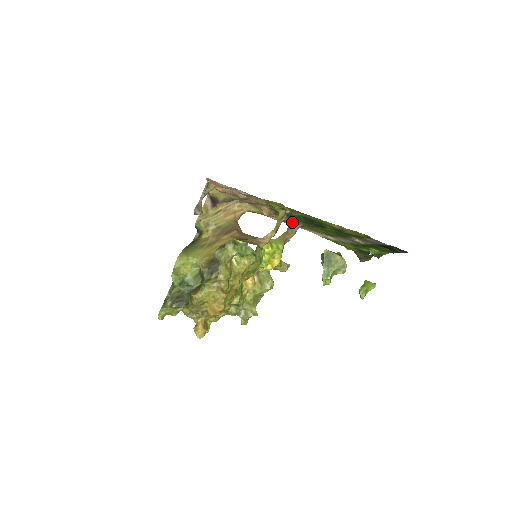
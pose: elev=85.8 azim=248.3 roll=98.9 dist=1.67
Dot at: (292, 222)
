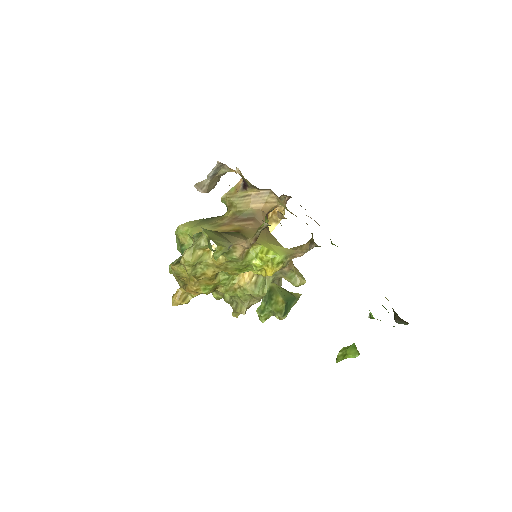
Dot at: (312, 237)
